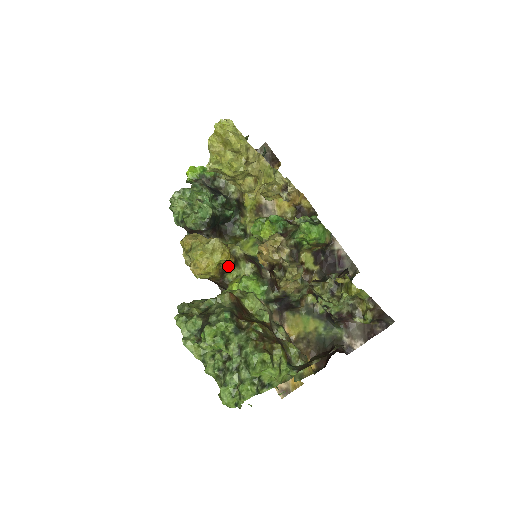
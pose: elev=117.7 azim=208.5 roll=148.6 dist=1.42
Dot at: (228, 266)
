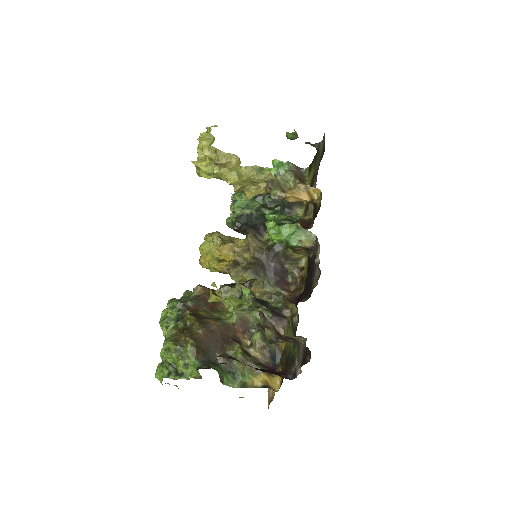
Dot at: (238, 264)
